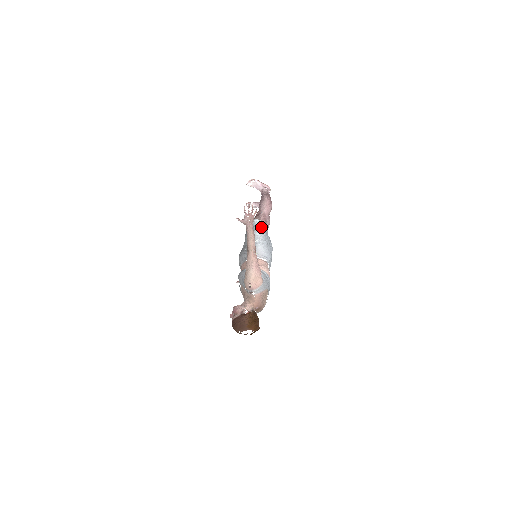
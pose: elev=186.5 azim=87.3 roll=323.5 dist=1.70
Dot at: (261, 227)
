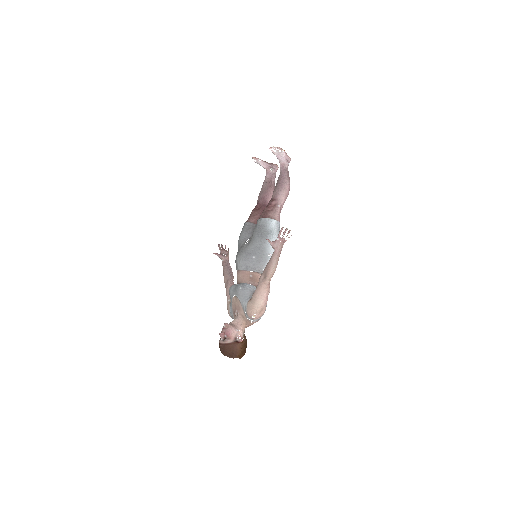
Dot at: occluded
